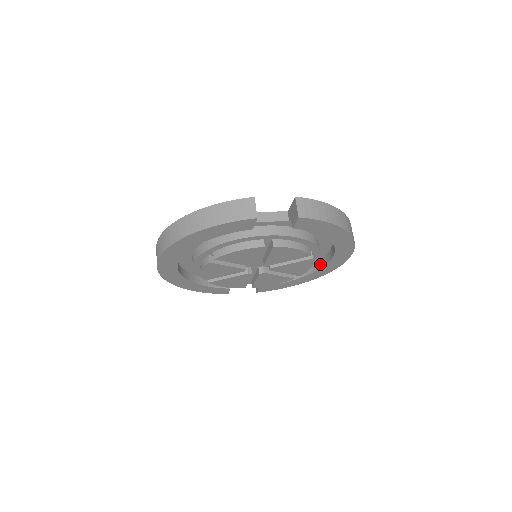
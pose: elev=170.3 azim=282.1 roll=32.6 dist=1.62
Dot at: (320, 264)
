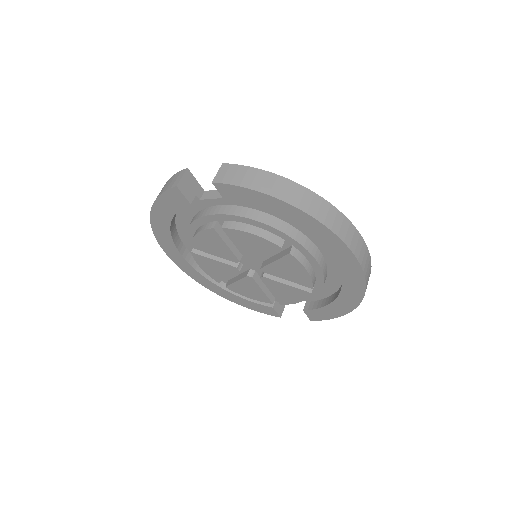
Dot at: occluded
